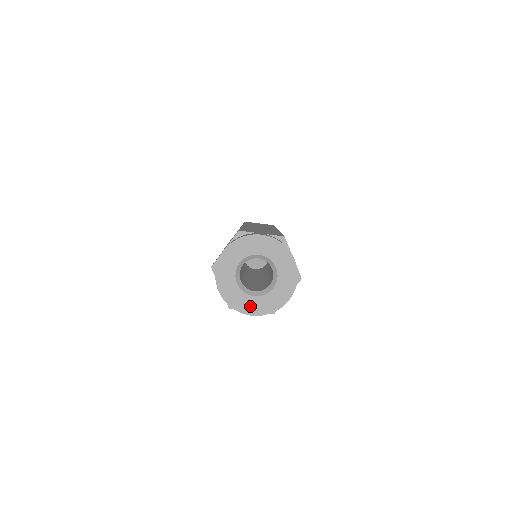
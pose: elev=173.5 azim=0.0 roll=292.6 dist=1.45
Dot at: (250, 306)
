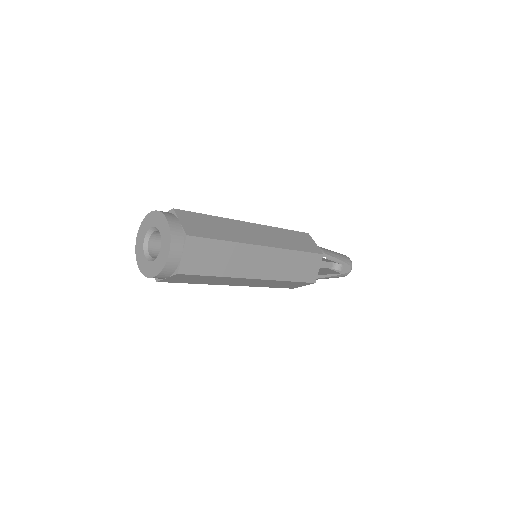
Dot at: (141, 260)
